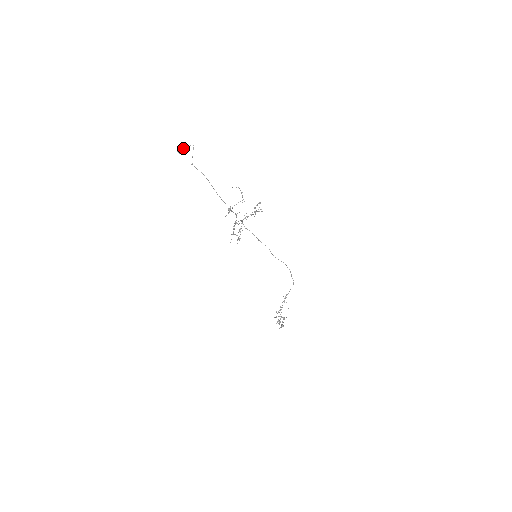
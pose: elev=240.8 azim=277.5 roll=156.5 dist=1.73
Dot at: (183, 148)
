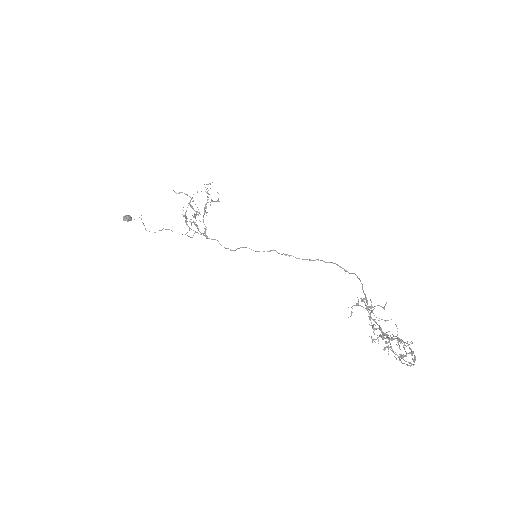
Dot at: (128, 216)
